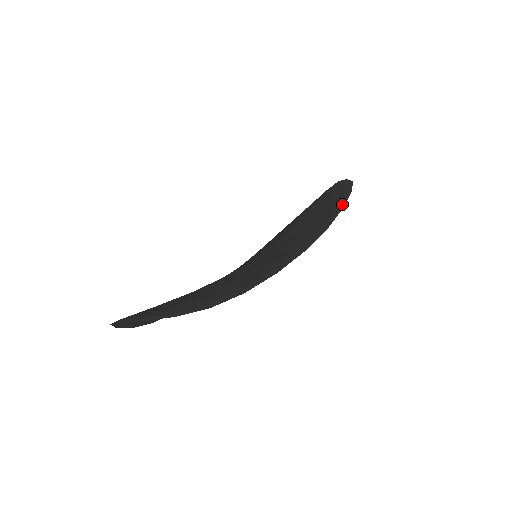
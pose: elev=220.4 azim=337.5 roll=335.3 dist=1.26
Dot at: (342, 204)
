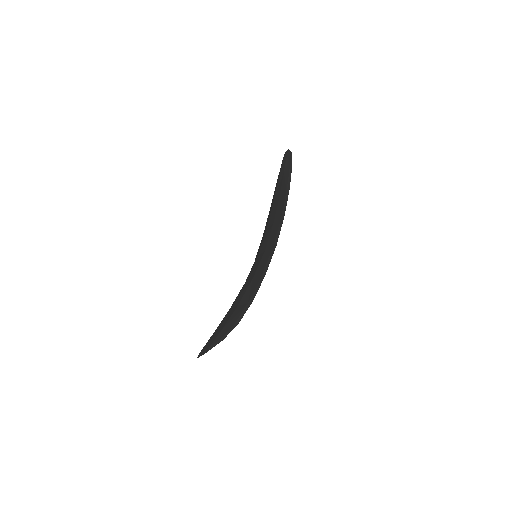
Dot at: (288, 186)
